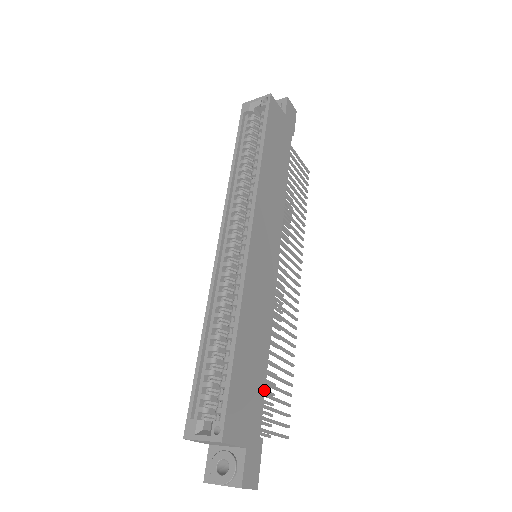
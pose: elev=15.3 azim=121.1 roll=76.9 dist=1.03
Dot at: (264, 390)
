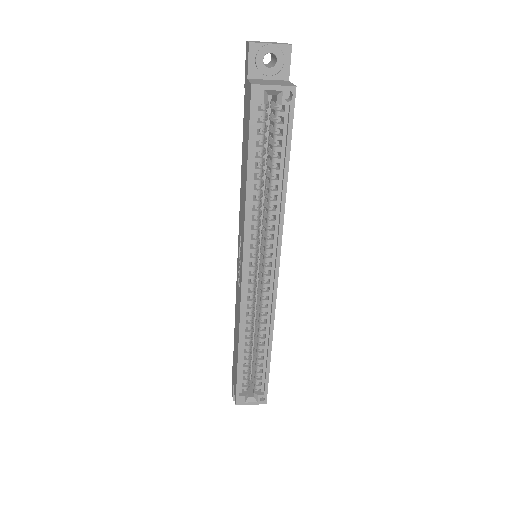
Dot at: occluded
